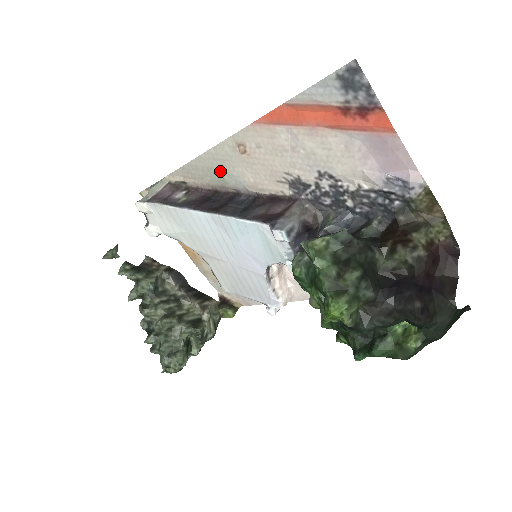
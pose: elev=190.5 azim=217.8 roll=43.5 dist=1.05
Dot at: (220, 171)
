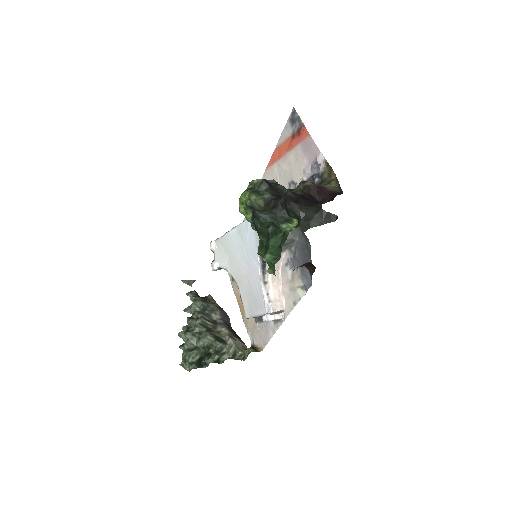
Dot at: occluded
